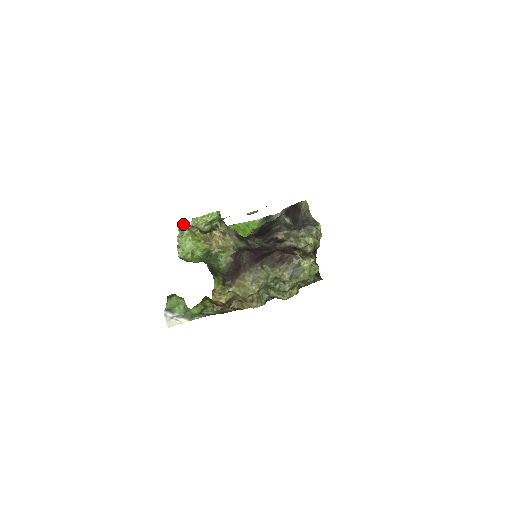
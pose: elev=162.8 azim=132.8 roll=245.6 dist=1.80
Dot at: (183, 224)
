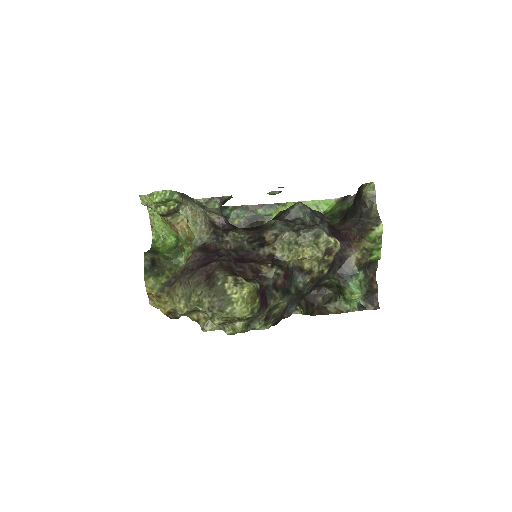
Dot at: occluded
